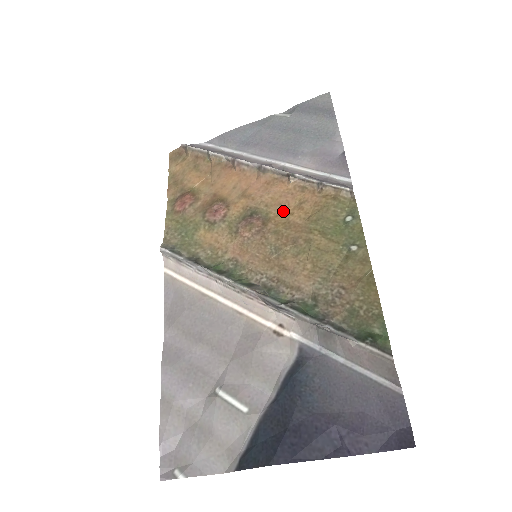
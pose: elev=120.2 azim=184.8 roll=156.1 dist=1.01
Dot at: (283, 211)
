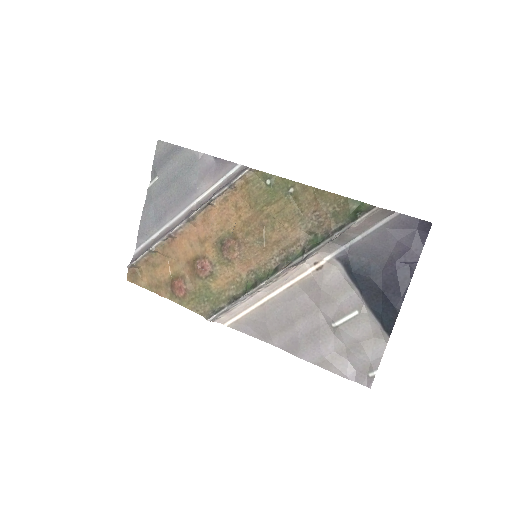
Dot at: (234, 221)
